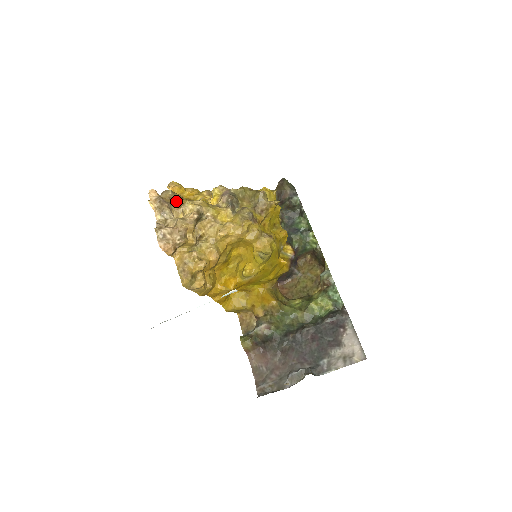
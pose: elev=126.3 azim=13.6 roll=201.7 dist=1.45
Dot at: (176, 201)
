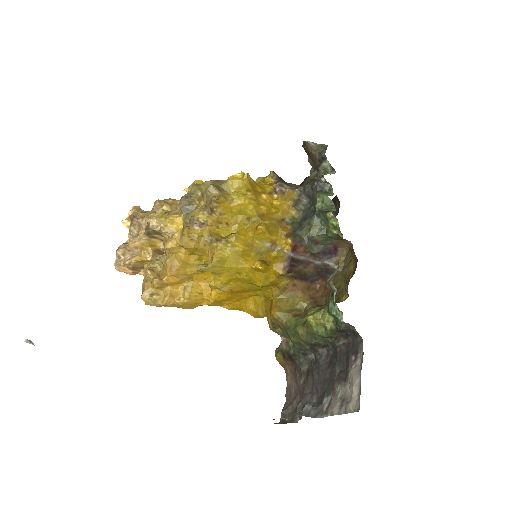
Dot at: occluded
